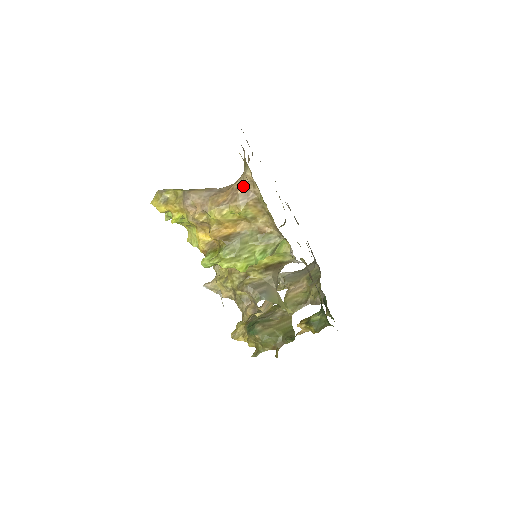
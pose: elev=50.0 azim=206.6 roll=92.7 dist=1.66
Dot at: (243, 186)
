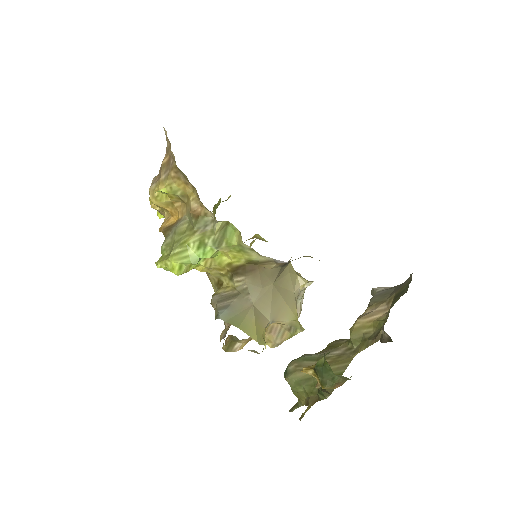
Dot at: (167, 153)
